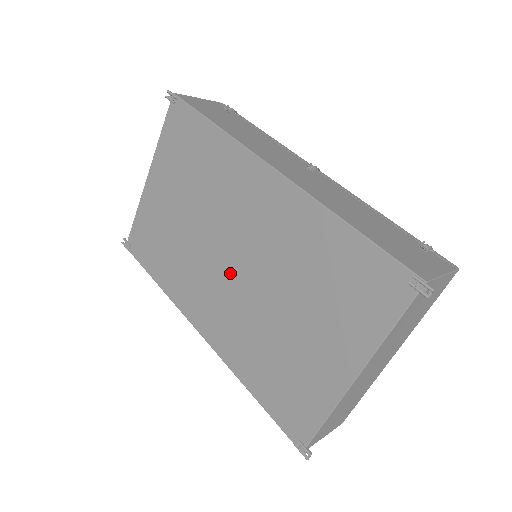
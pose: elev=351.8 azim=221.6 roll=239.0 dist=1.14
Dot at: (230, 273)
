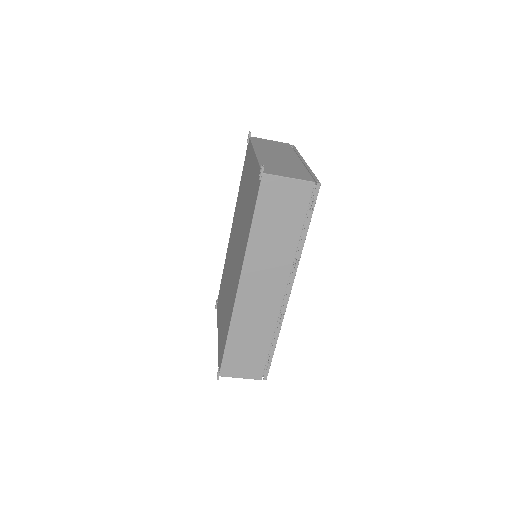
Dot at: (235, 255)
